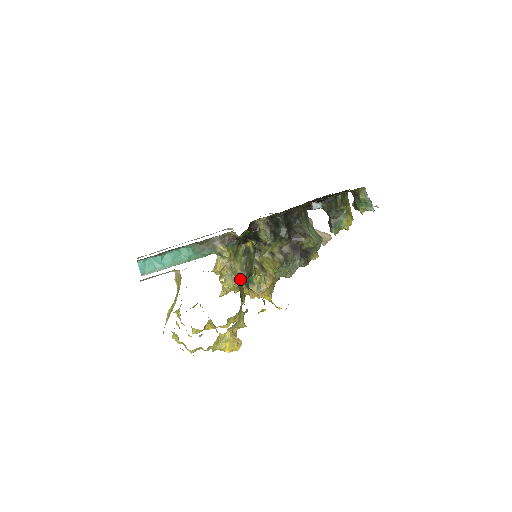
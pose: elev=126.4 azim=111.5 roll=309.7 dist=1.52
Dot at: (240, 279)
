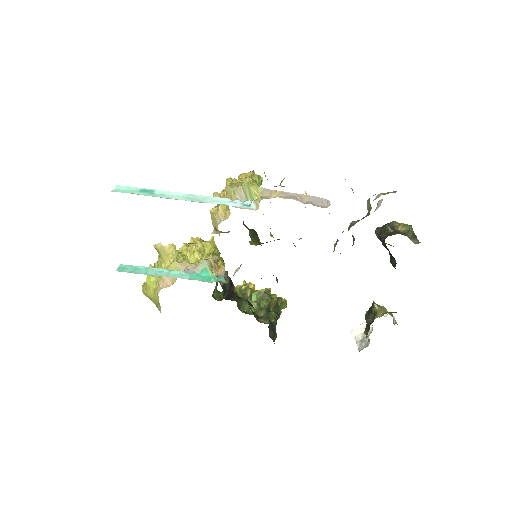
Dot at: occluded
